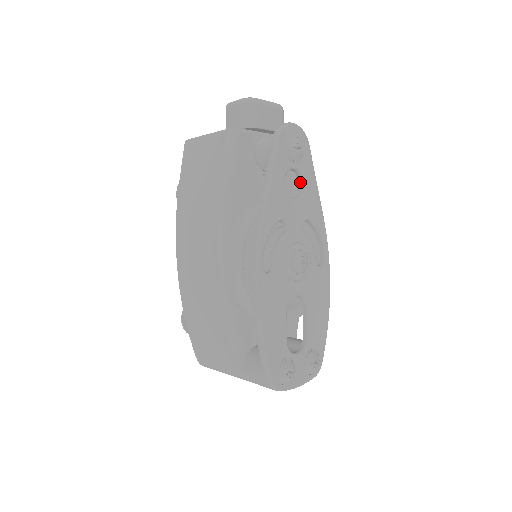
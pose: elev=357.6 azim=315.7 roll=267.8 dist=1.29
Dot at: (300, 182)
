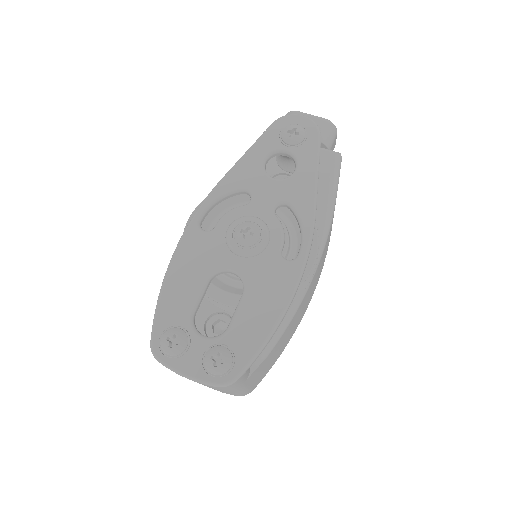
Dot at: (295, 169)
